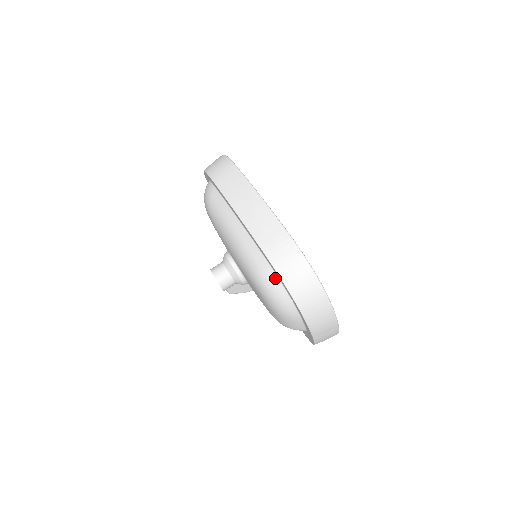
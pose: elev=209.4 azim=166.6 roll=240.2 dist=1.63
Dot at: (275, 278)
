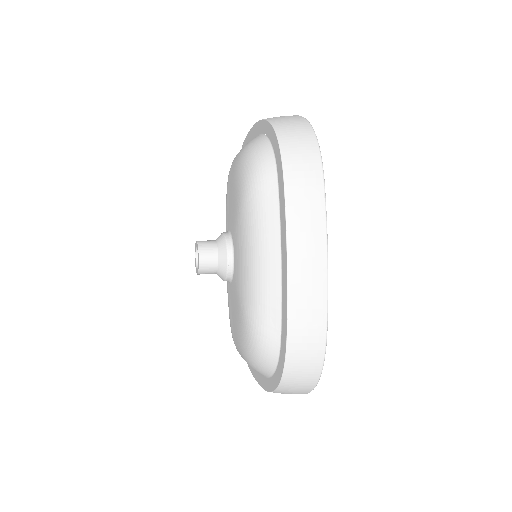
Dot at: (276, 352)
